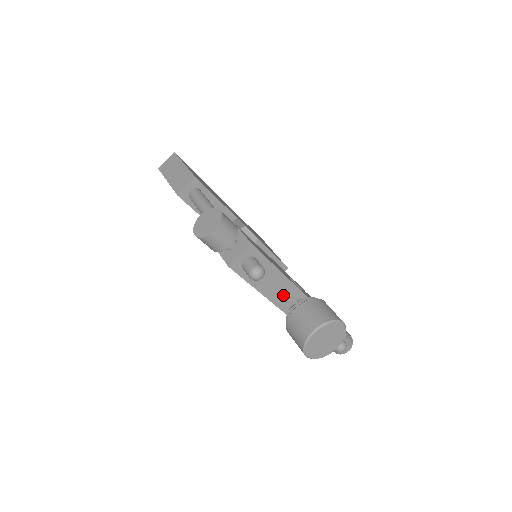
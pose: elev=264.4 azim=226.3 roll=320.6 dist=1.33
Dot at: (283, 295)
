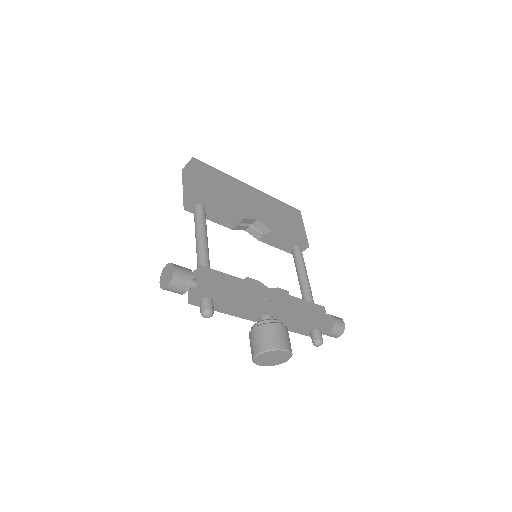
Dot at: (249, 313)
